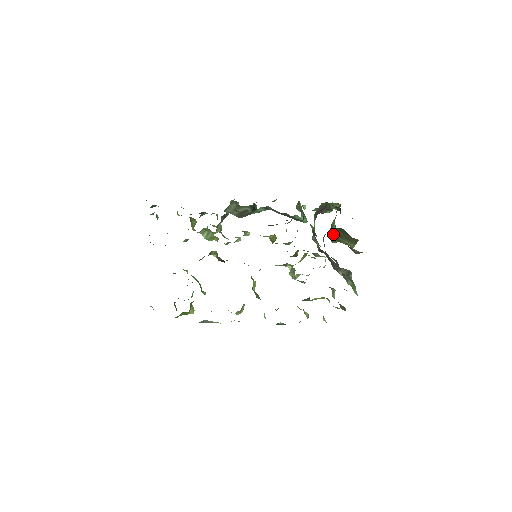
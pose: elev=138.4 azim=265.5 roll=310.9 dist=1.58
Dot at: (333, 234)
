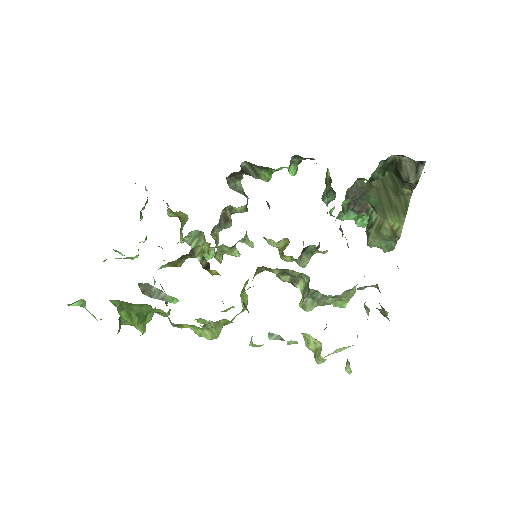
Dot at: (370, 226)
